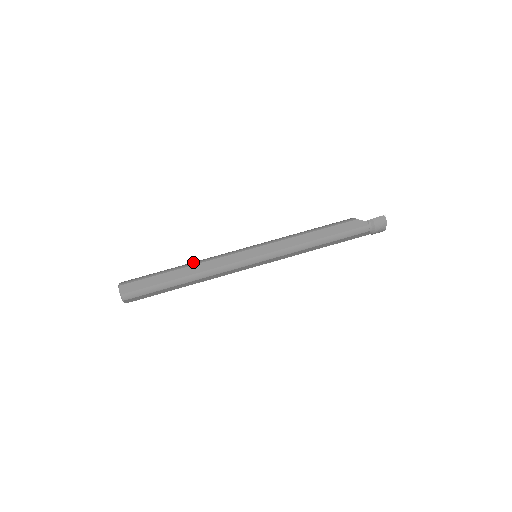
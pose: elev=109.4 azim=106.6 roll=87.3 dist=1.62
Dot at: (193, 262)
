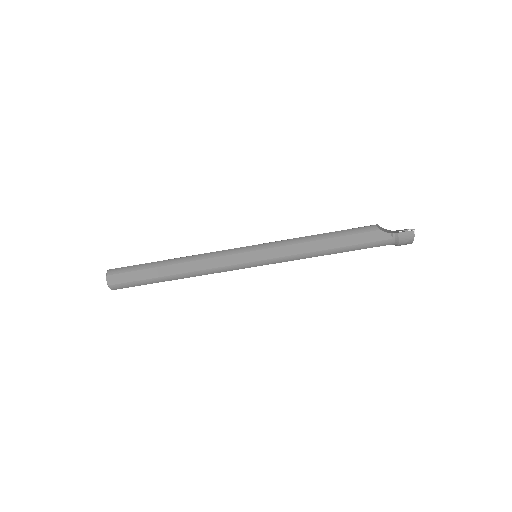
Dot at: (185, 257)
